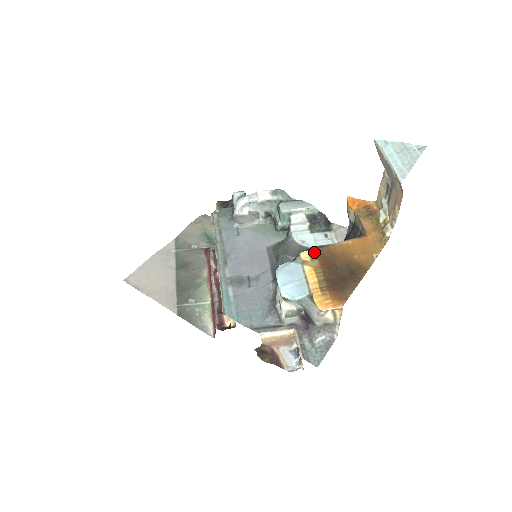
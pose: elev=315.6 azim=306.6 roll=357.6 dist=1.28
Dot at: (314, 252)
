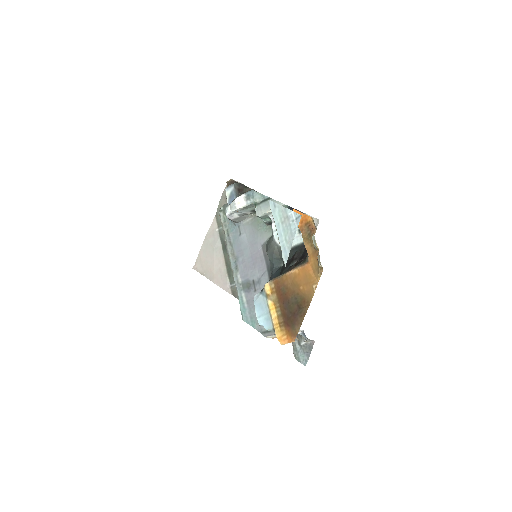
Dot at: (272, 284)
